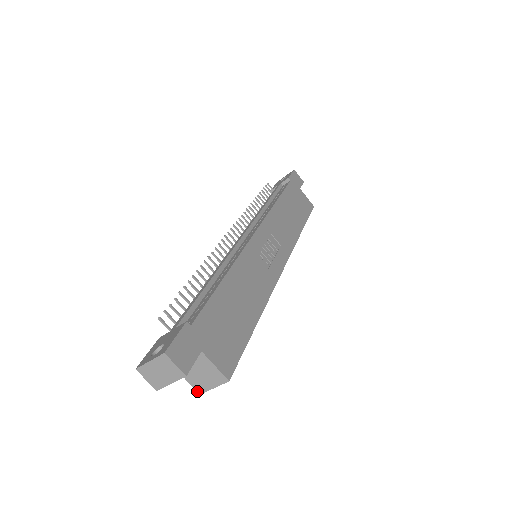
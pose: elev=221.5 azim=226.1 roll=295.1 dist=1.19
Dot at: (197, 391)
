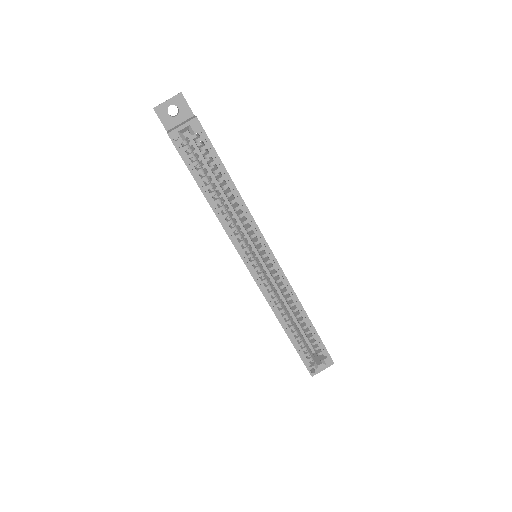
Dot at: (167, 133)
